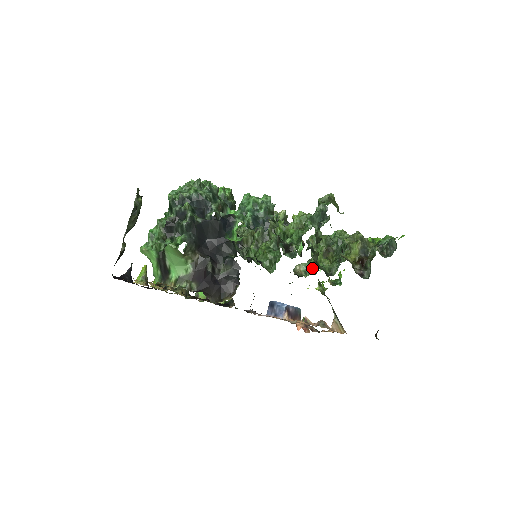
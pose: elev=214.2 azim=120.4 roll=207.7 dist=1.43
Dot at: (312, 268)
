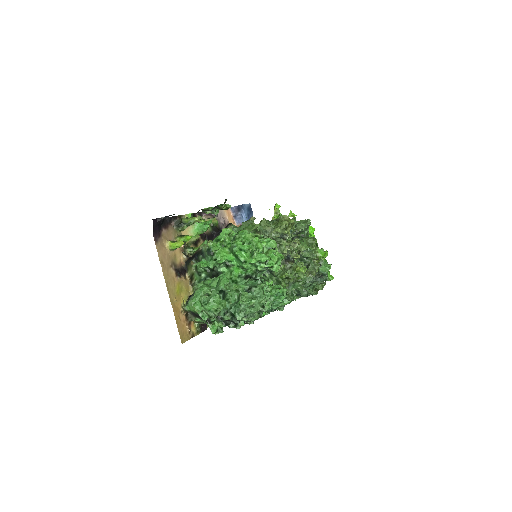
Dot at: occluded
